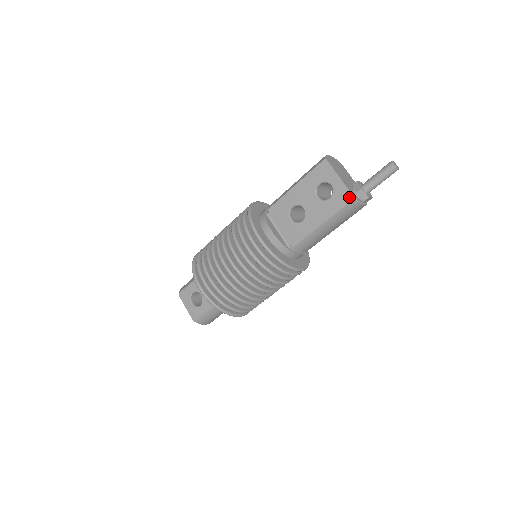
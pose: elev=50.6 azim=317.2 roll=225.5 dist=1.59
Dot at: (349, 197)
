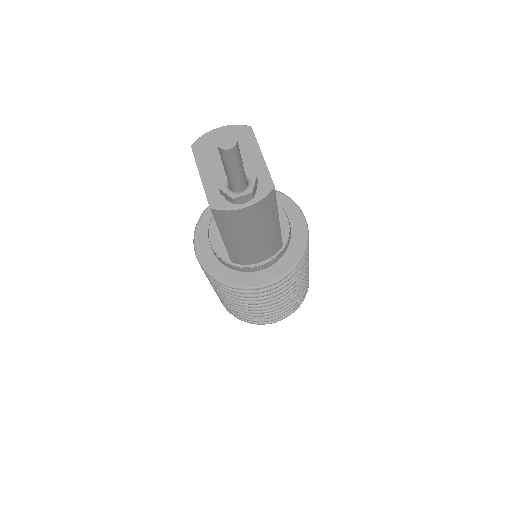
Dot at: (209, 205)
